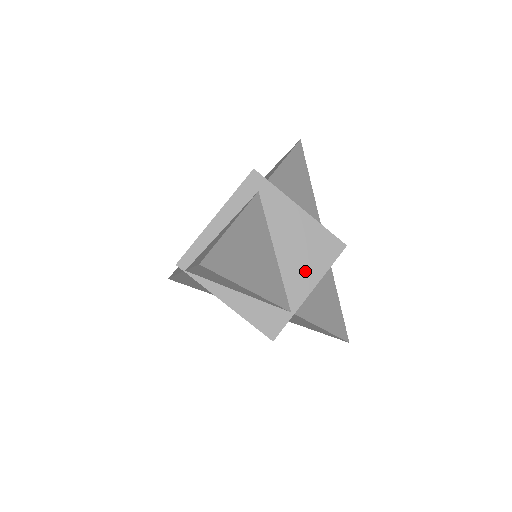
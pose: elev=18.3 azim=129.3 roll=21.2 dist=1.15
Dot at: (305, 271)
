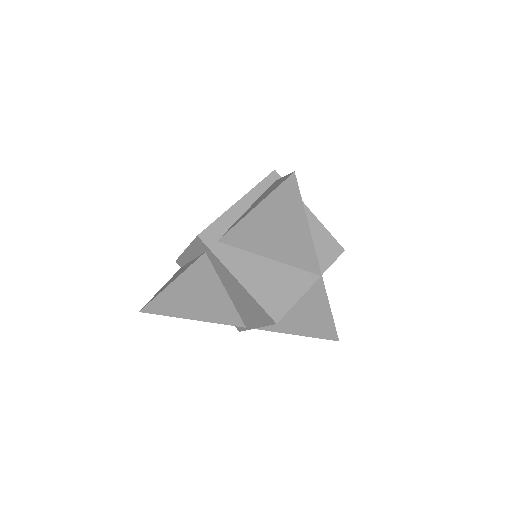
Dot at: (250, 316)
